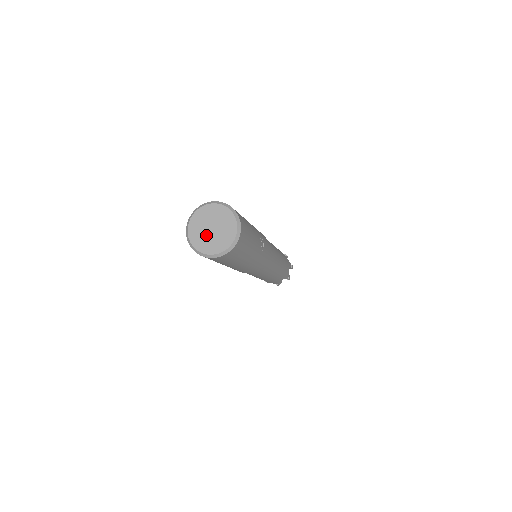
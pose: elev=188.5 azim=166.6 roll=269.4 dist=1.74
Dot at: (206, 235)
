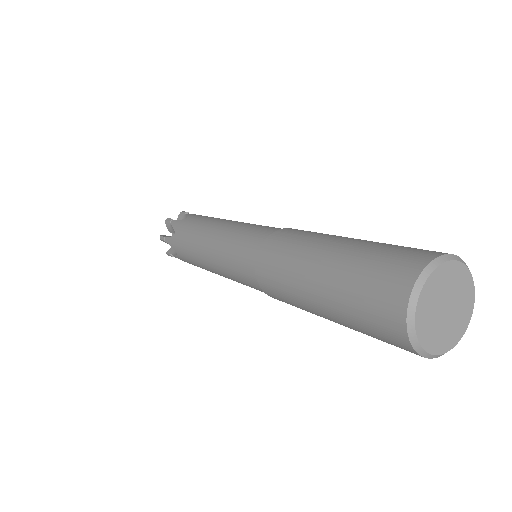
Dot at: (437, 309)
